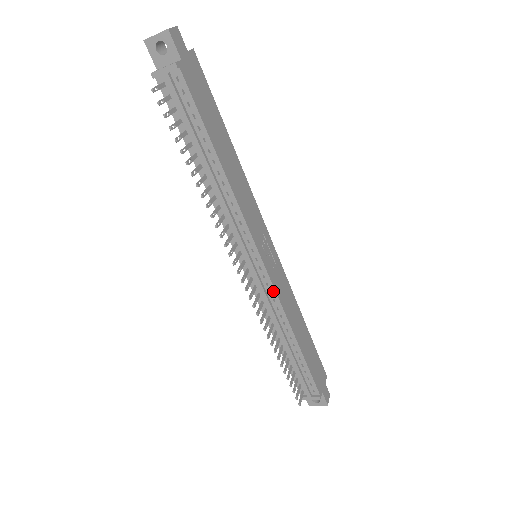
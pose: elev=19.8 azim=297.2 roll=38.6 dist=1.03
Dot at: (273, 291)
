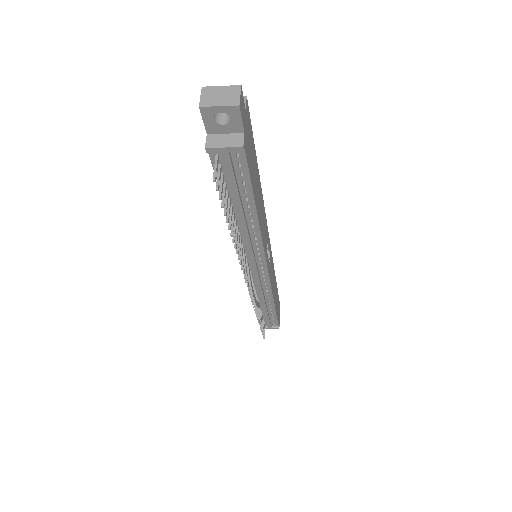
Dot at: (268, 283)
